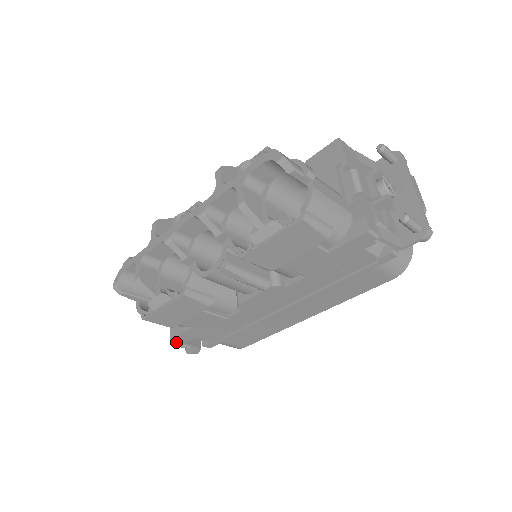
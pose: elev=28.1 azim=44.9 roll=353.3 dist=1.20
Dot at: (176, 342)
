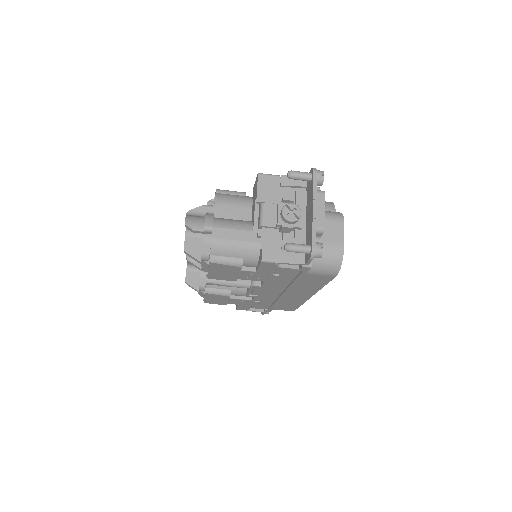
Dot at: occluded
